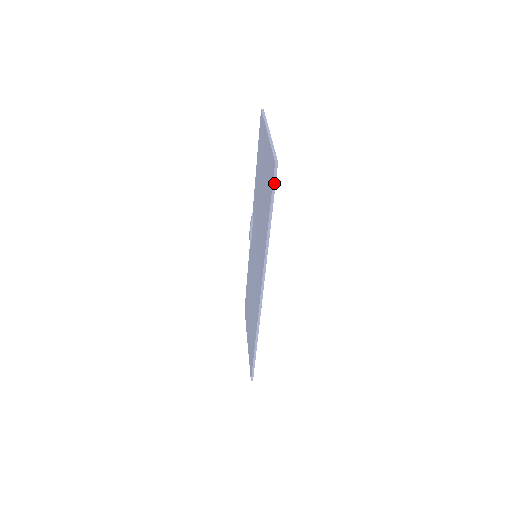
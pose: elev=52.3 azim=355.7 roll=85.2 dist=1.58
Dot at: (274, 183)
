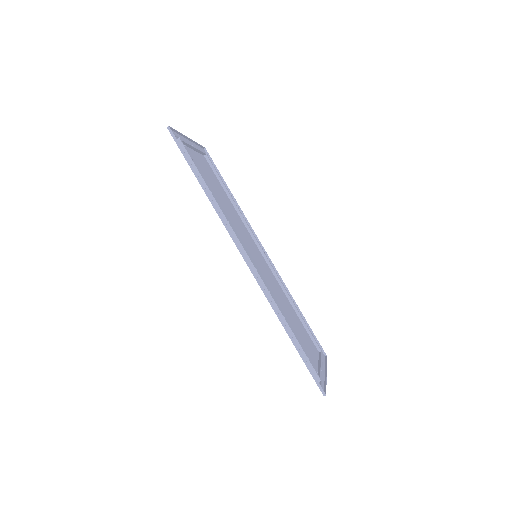
Dot at: (178, 145)
